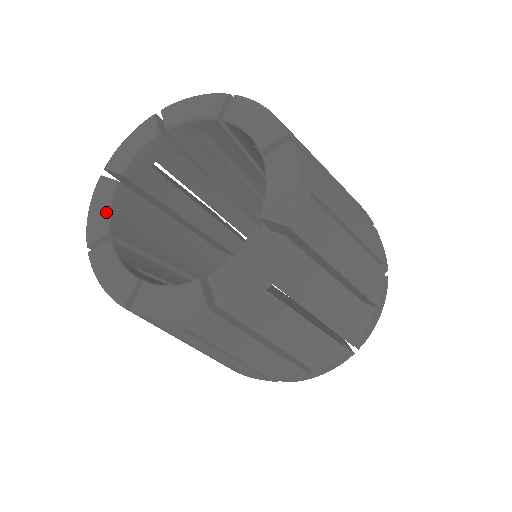
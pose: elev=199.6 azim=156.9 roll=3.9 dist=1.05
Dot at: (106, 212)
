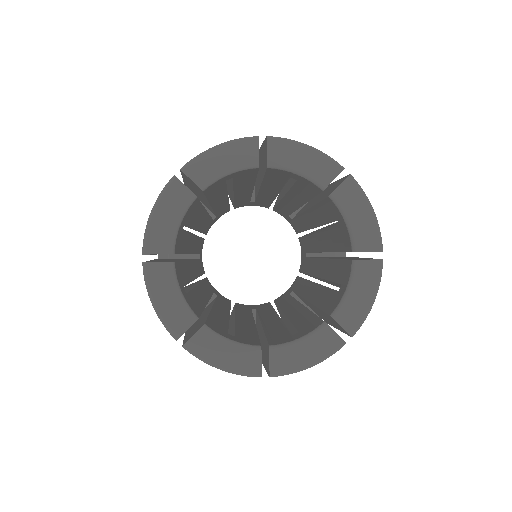
Dot at: (180, 299)
